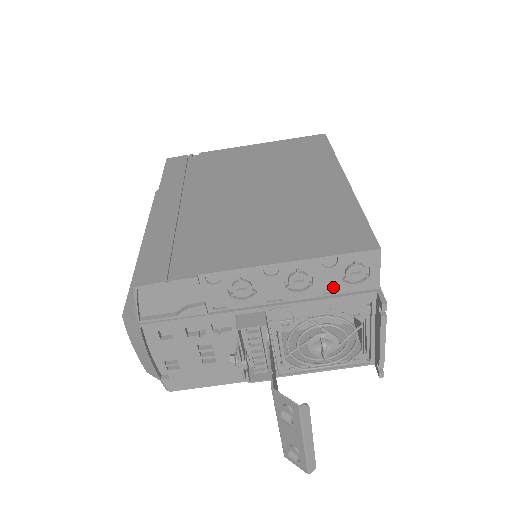
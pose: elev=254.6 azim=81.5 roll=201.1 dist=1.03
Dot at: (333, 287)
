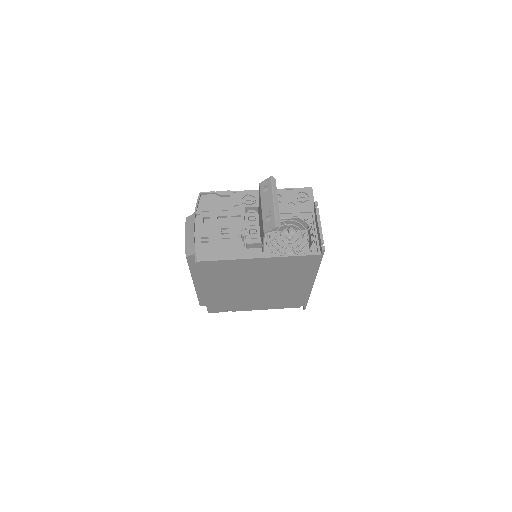
Dot at: (292, 205)
